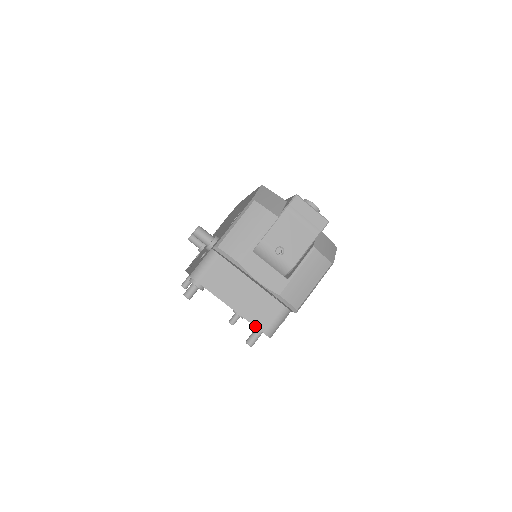
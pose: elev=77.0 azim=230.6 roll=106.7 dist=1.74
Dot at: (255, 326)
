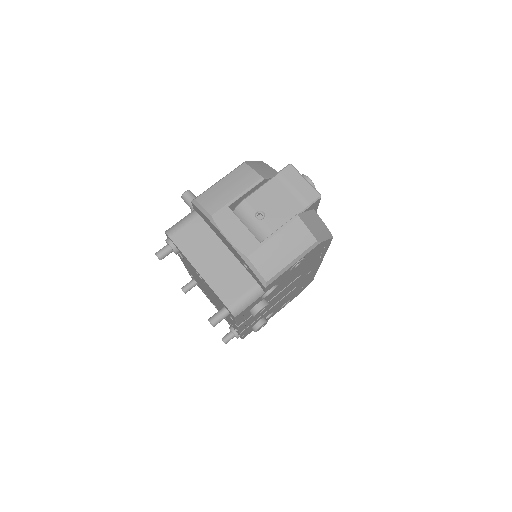
Dot at: (219, 297)
